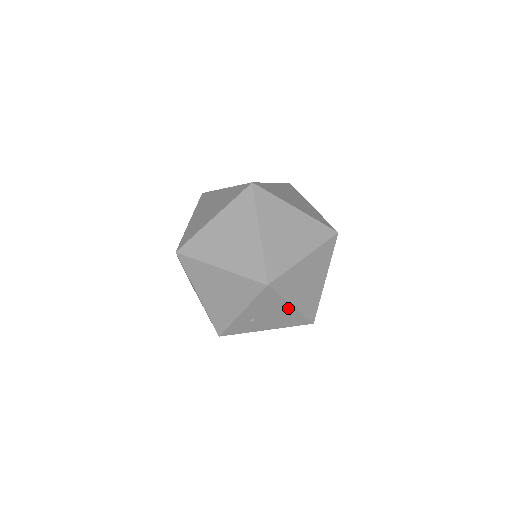
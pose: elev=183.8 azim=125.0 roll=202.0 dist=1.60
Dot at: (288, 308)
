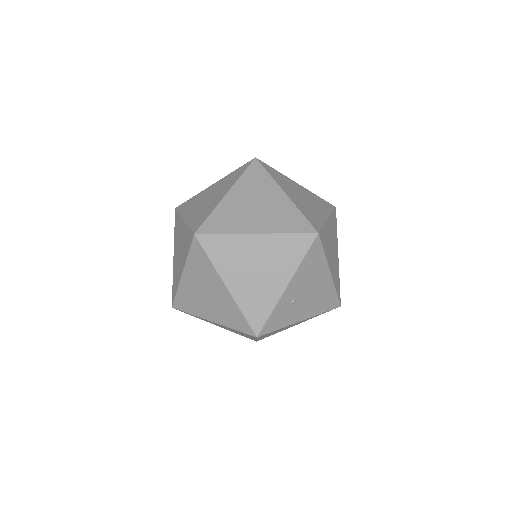
Dot at: (326, 277)
